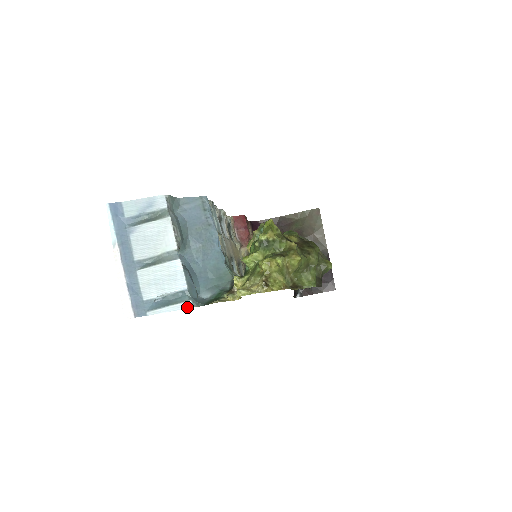
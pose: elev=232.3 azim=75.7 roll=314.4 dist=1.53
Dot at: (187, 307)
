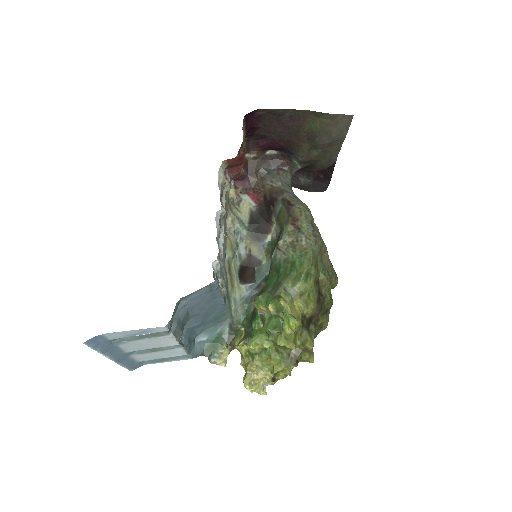
Dot at: occluded
